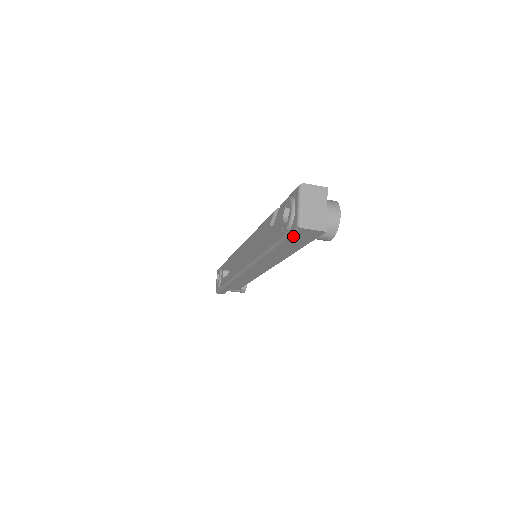
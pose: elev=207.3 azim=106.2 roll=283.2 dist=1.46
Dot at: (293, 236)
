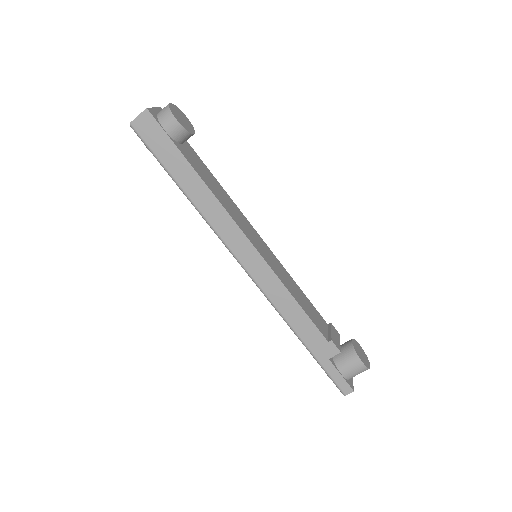
Dot at: (148, 143)
